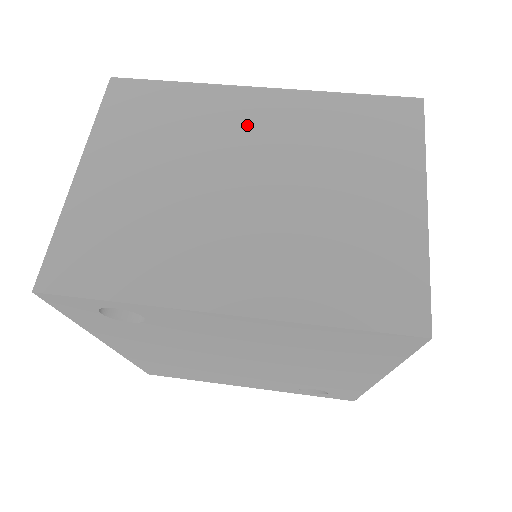
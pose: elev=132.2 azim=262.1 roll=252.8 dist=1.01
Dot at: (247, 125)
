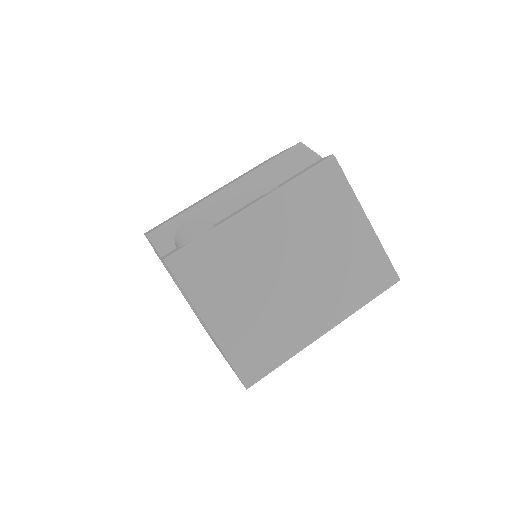
Dot at: (265, 237)
